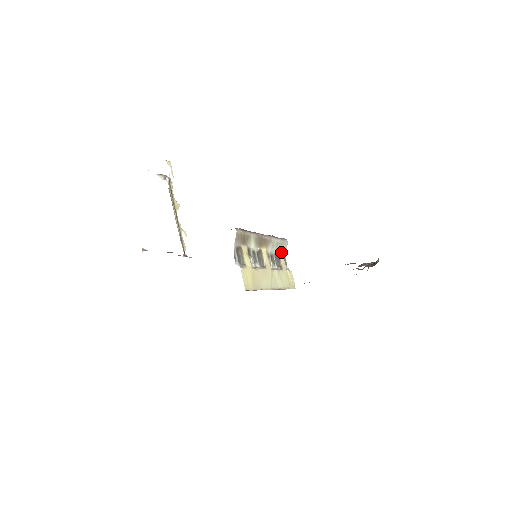
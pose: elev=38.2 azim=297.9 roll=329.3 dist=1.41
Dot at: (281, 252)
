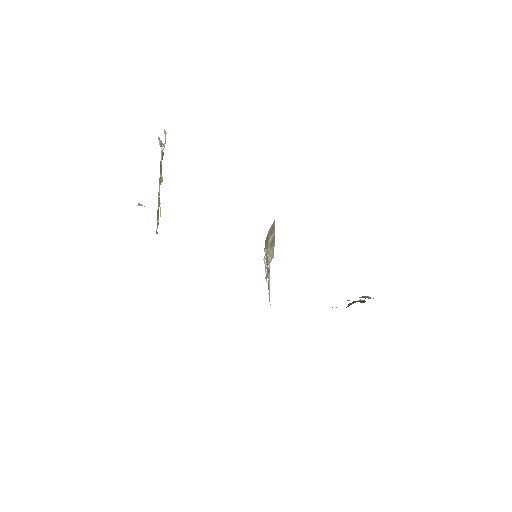
Dot at: occluded
